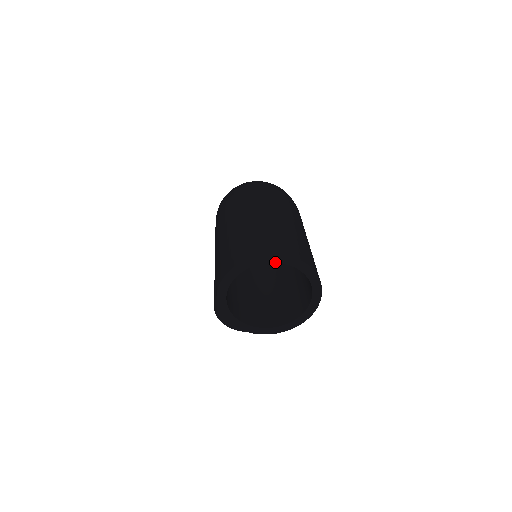
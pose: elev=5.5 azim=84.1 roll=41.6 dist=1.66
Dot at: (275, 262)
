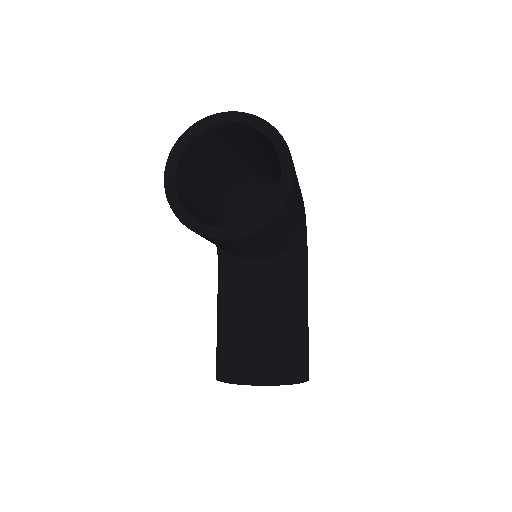
Dot at: (230, 122)
